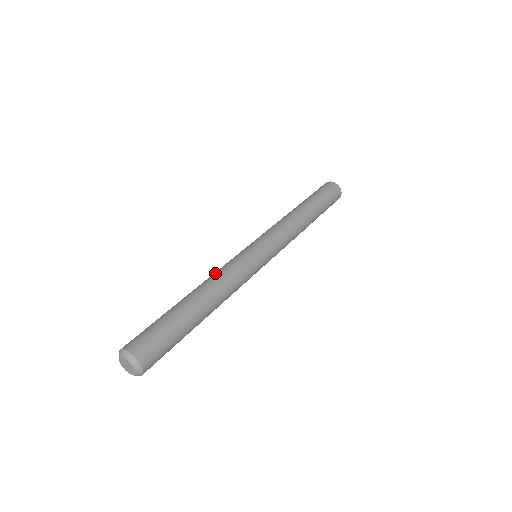
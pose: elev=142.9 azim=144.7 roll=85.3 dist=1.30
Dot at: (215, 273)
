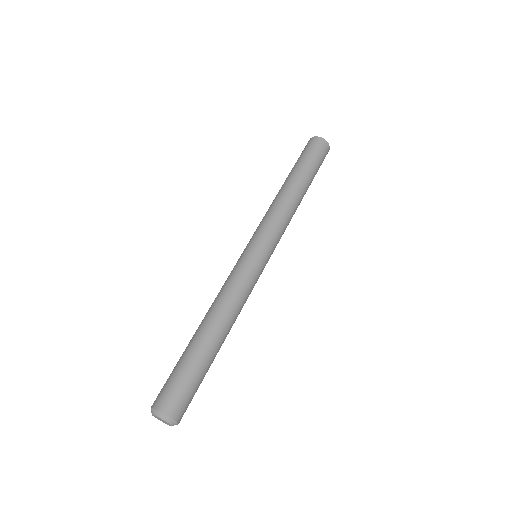
Dot at: (219, 294)
